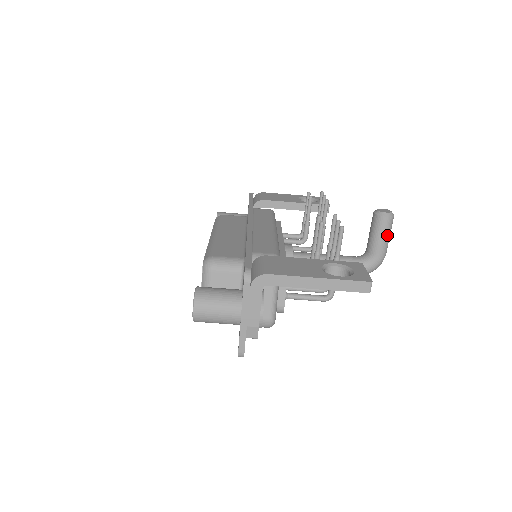
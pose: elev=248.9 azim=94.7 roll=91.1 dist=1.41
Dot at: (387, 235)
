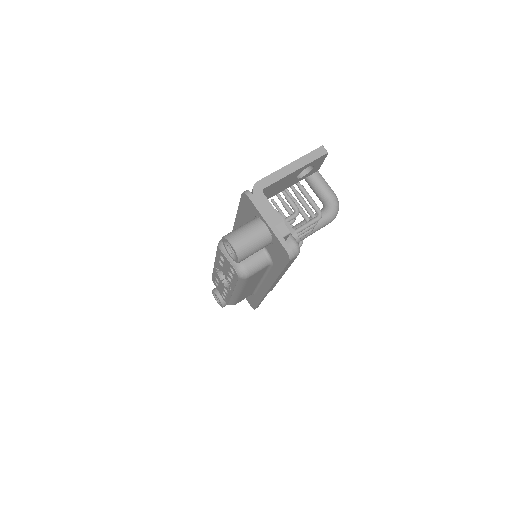
Dot at: (323, 180)
